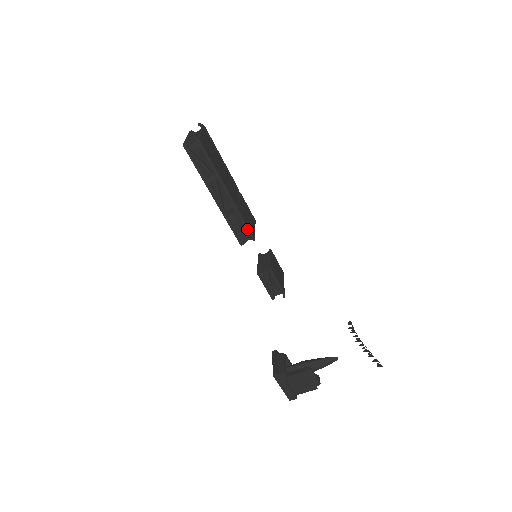
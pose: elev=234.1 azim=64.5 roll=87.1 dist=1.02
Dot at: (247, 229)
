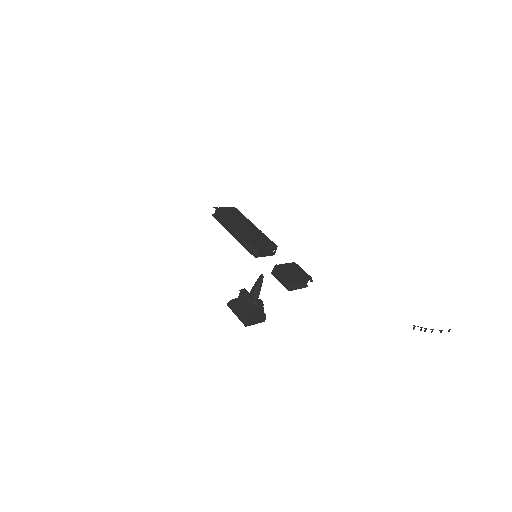
Dot at: (252, 244)
